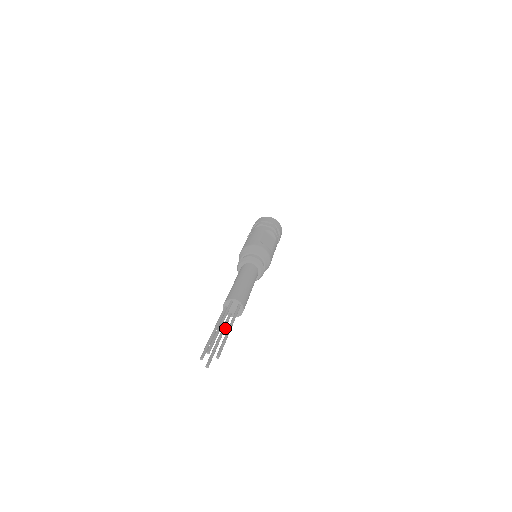
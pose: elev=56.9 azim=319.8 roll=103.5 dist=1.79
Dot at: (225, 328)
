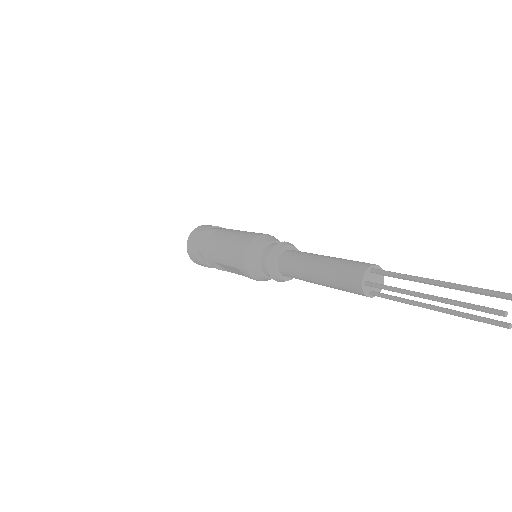
Dot at: (406, 301)
